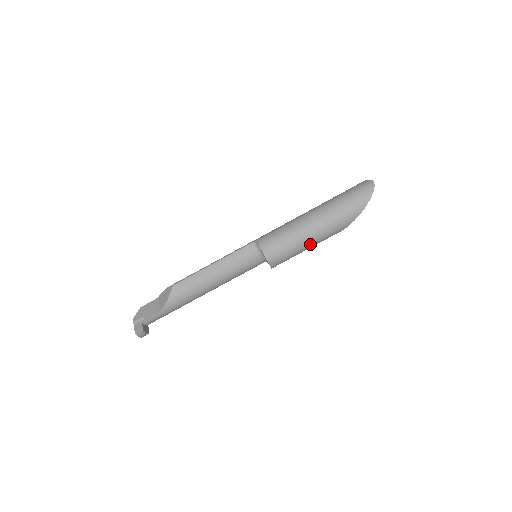
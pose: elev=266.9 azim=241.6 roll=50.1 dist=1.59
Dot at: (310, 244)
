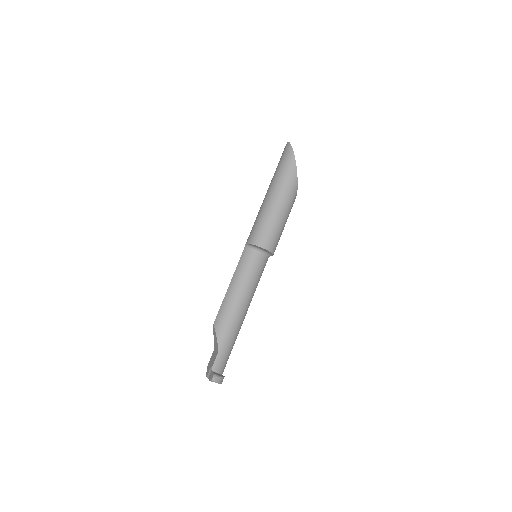
Dot at: (281, 213)
